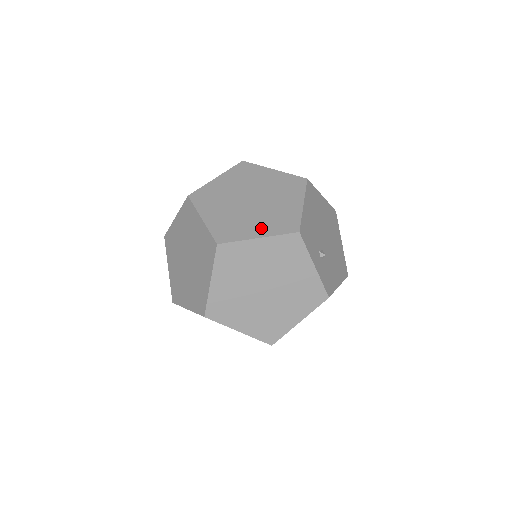
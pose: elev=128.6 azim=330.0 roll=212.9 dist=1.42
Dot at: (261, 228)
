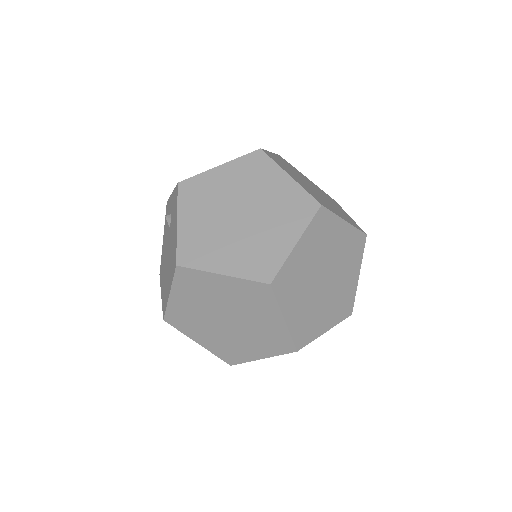
Dot at: (329, 319)
